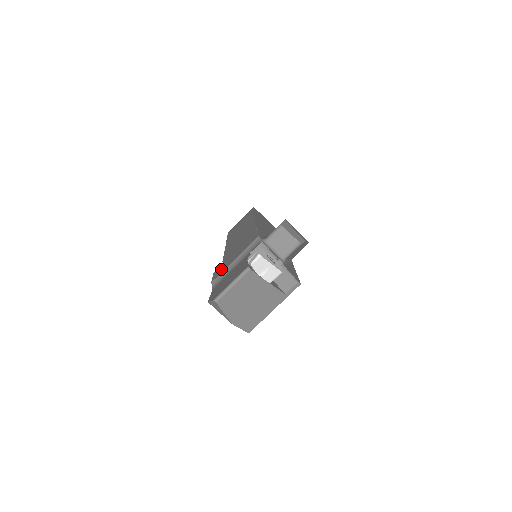
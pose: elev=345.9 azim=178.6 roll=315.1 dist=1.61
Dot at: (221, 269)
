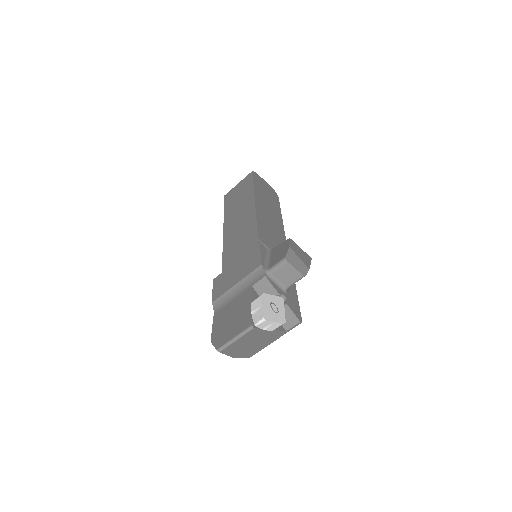
Dot at: (222, 286)
